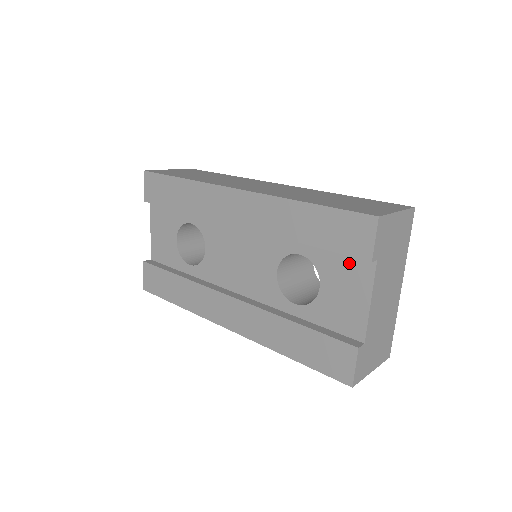
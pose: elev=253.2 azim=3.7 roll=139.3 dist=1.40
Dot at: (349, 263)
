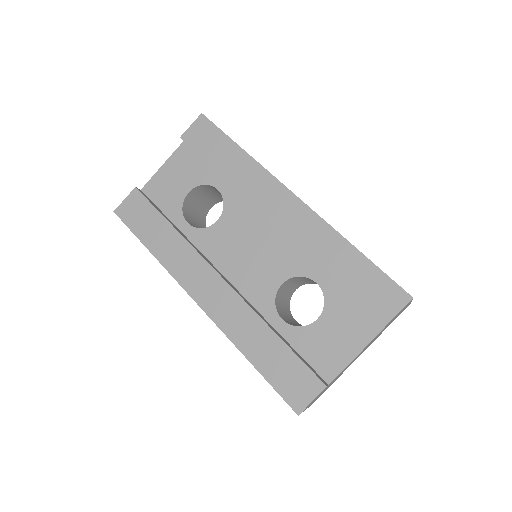
Dot at: (358, 316)
